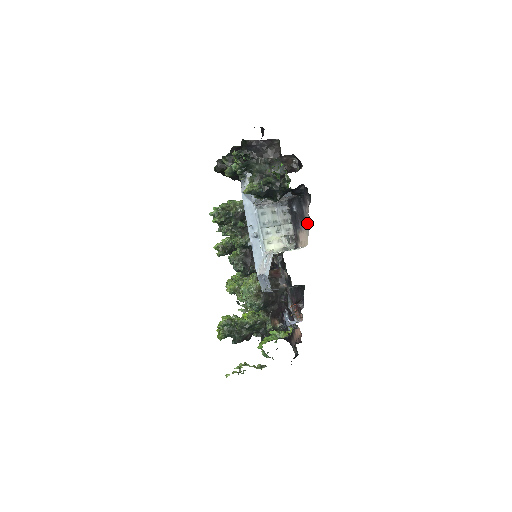
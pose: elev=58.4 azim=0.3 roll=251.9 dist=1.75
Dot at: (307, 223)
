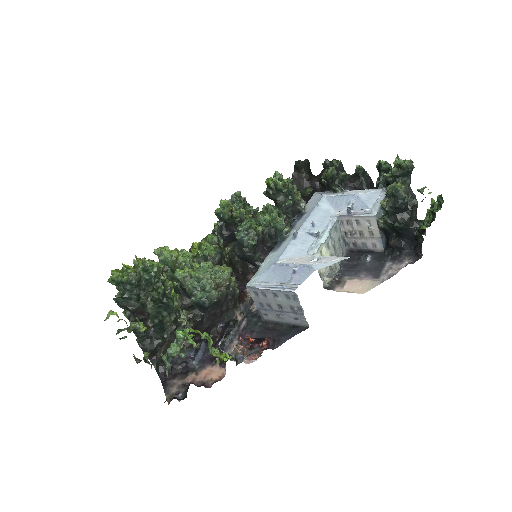
Dot at: (384, 276)
